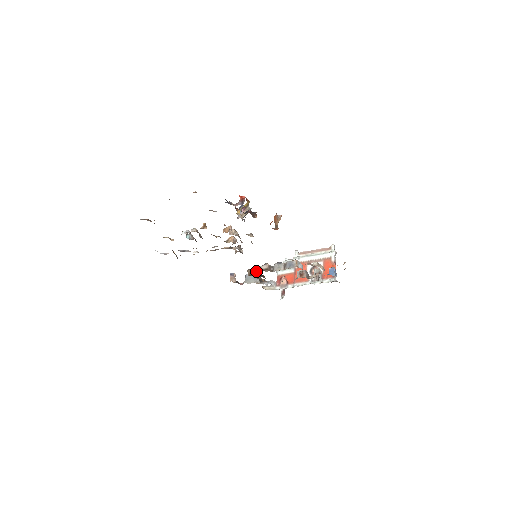
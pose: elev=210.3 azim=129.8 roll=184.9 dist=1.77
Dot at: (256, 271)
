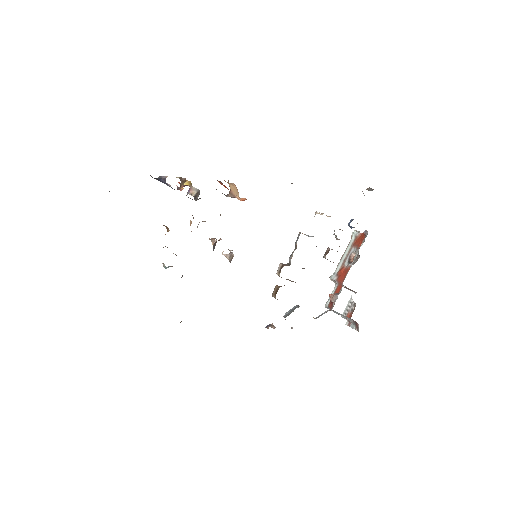
Dot at: (279, 286)
